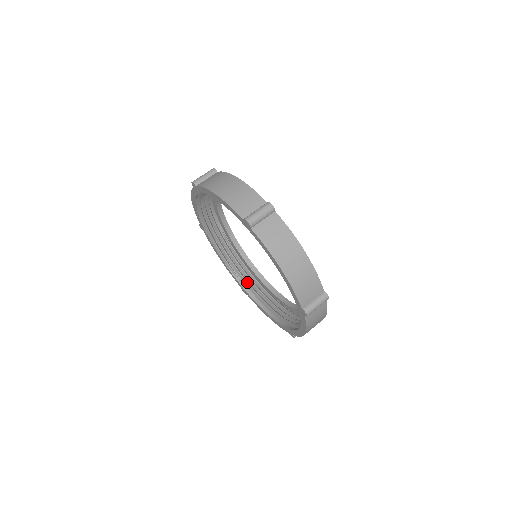
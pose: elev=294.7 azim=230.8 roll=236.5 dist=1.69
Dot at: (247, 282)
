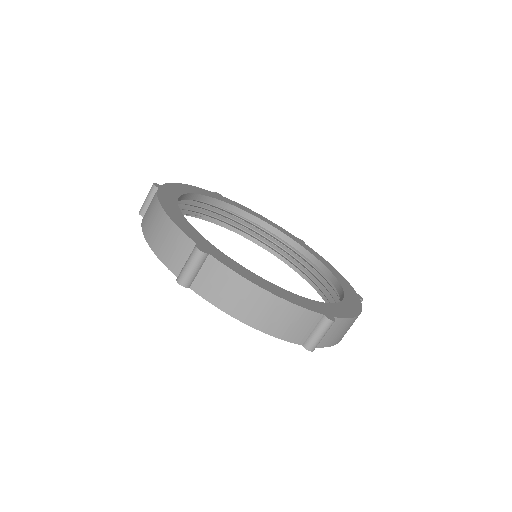
Dot at: (211, 216)
